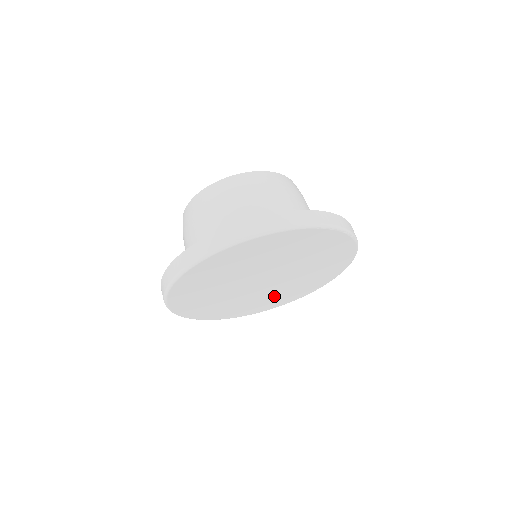
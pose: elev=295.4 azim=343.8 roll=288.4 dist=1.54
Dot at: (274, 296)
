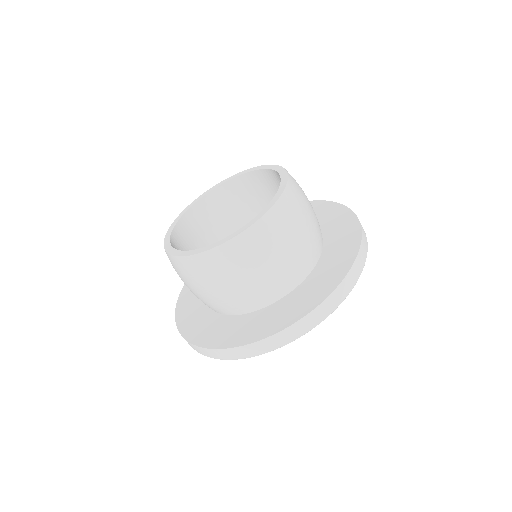
Dot at: occluded
